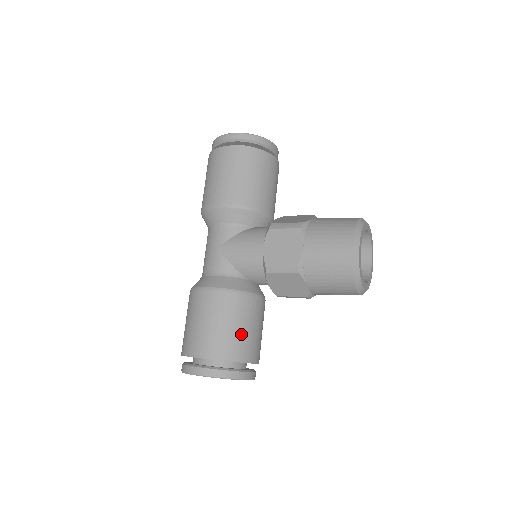
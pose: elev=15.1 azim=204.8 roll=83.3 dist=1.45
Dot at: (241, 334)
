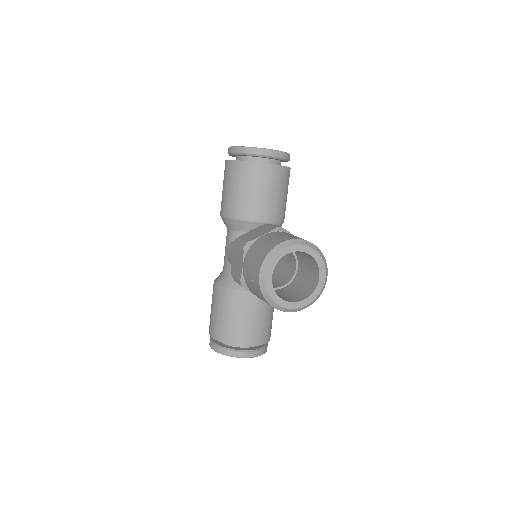
Dot at: (232, 323)
